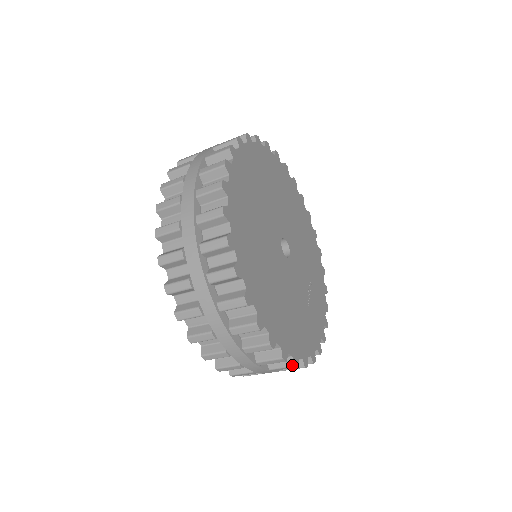
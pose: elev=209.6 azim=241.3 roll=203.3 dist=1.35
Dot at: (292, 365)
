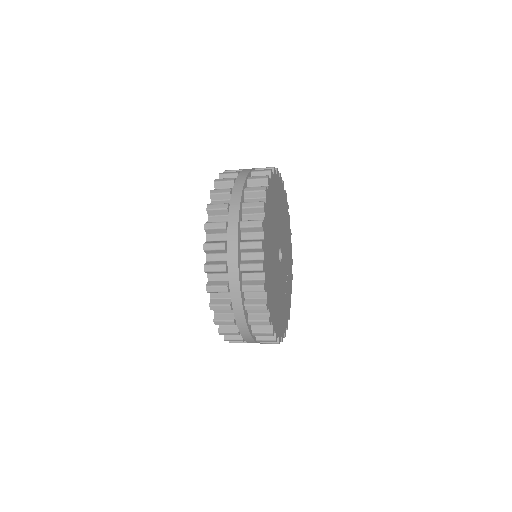
Dot at: (278, 343)
